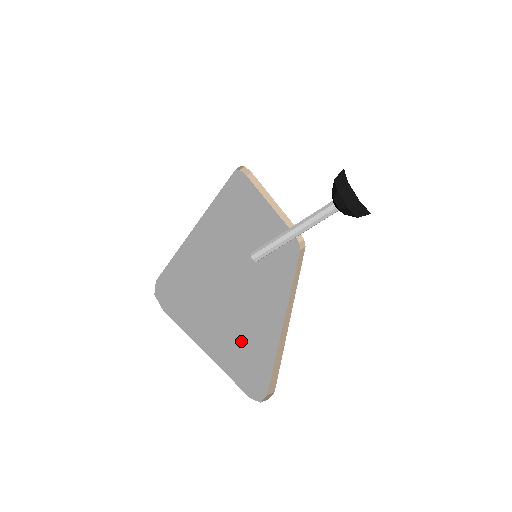
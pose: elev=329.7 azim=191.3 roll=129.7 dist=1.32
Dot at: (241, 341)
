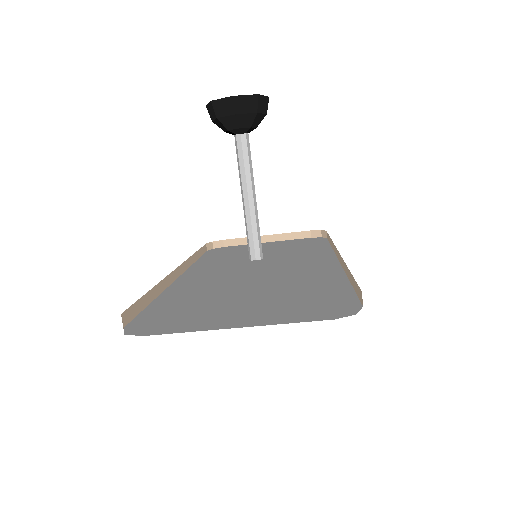
Dot at: (285, 301)
